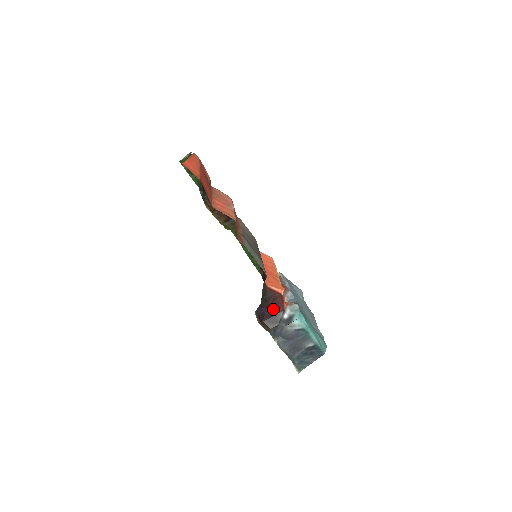
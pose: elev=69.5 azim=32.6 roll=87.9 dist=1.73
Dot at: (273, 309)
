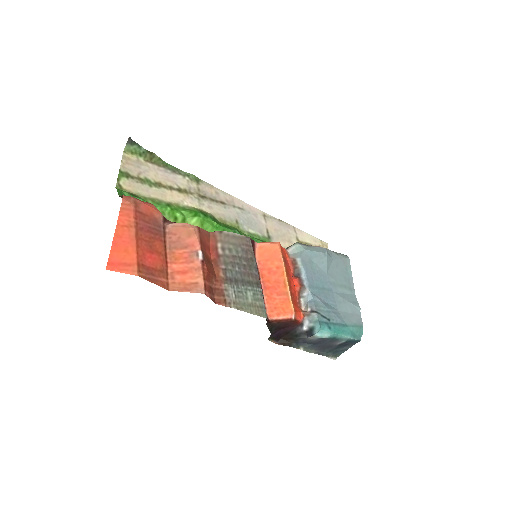
Dot at: (288, 327)
